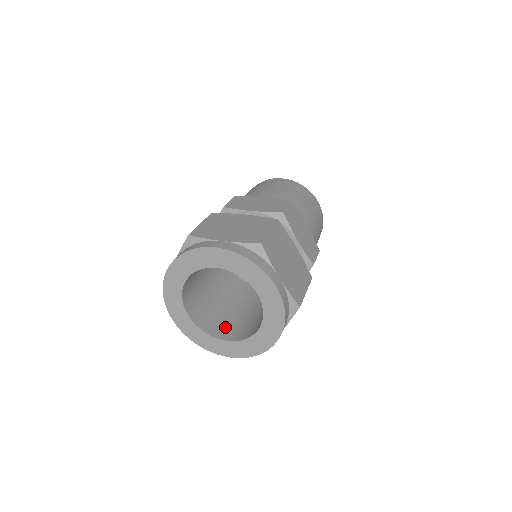
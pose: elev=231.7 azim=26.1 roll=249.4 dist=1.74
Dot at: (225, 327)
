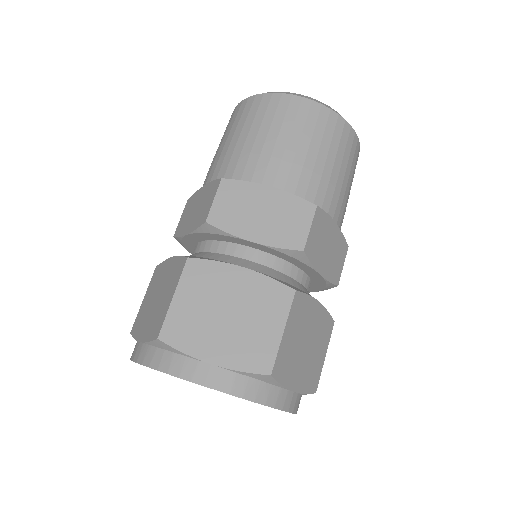
Dot at: occluded
